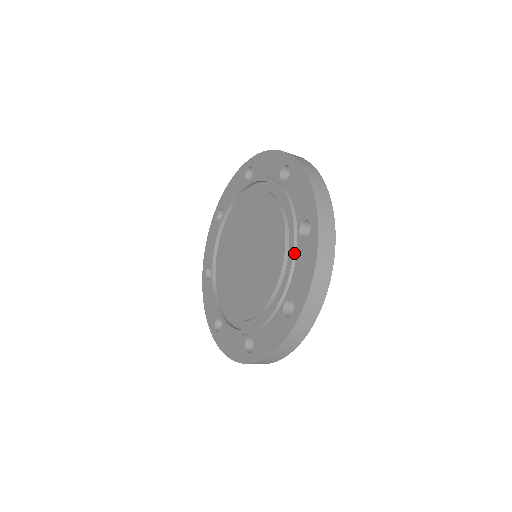
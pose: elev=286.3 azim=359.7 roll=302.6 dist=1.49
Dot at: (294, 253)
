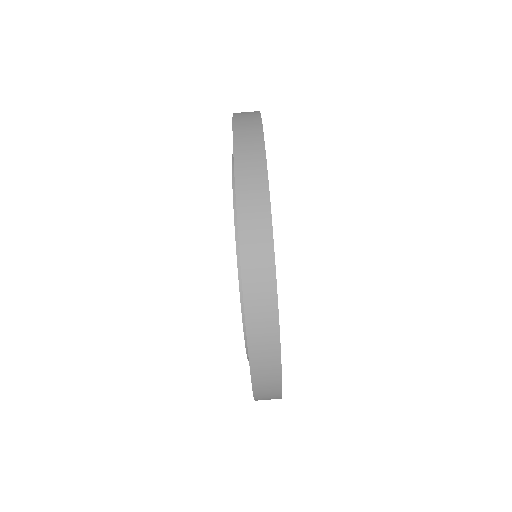
Dot at: (245, 332)
